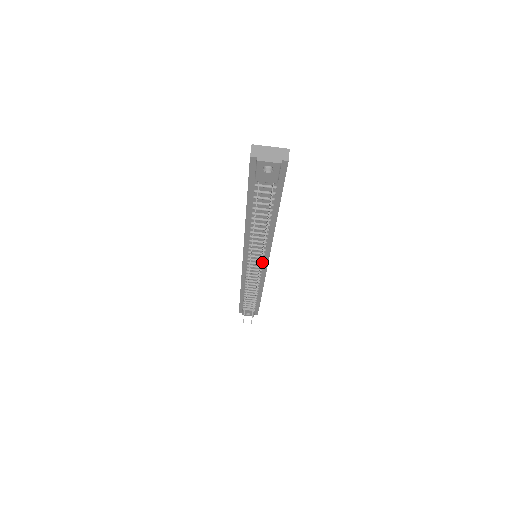
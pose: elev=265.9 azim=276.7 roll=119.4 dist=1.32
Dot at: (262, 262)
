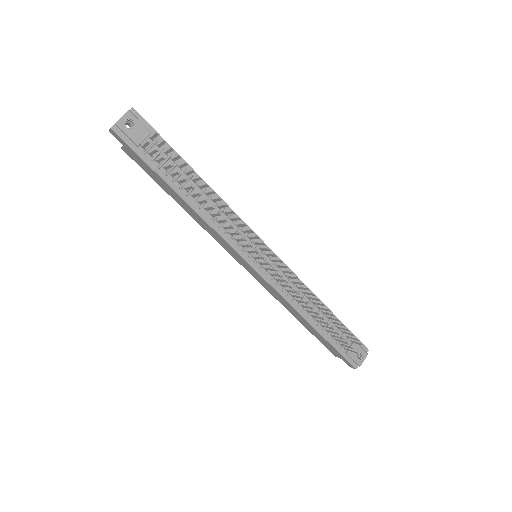
Dot at: (261, 249)
